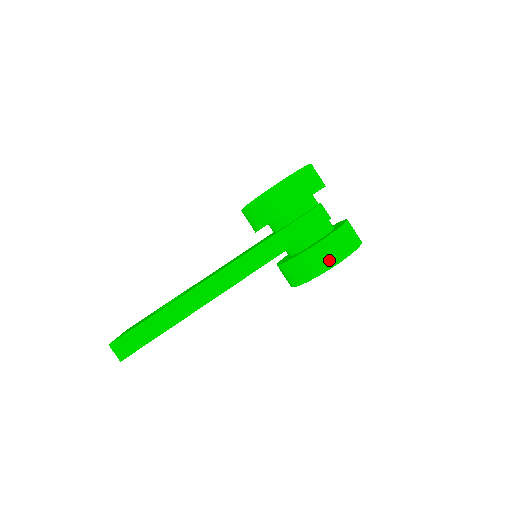
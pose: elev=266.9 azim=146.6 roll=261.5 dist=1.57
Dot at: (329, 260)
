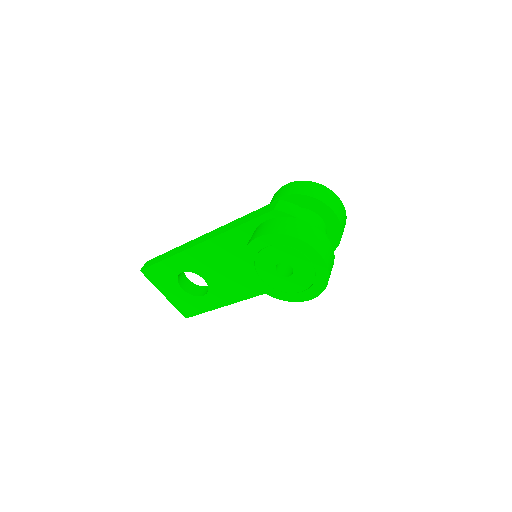
Dot at: (257, 234)
